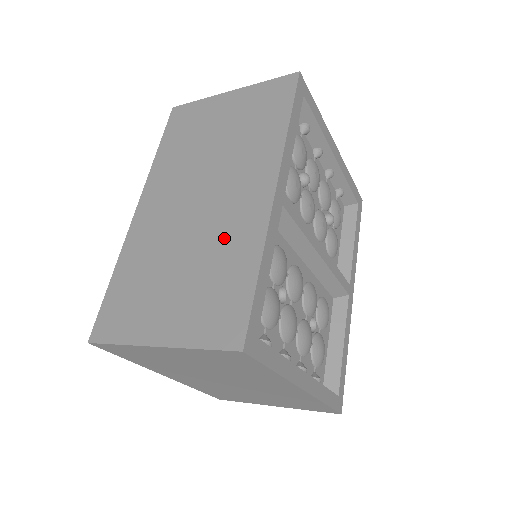
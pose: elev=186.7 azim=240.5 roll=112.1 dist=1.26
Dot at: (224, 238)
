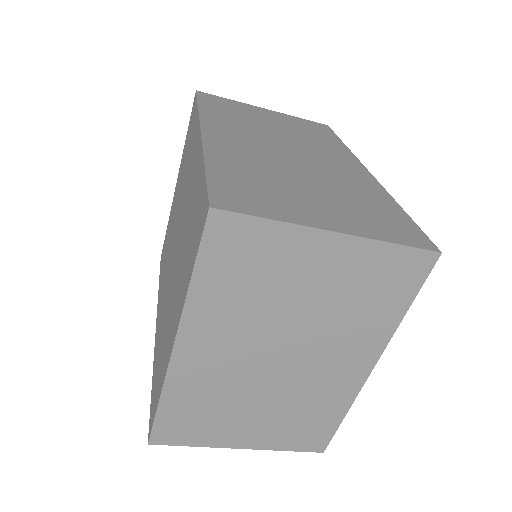
Dot at: (345, 181)
